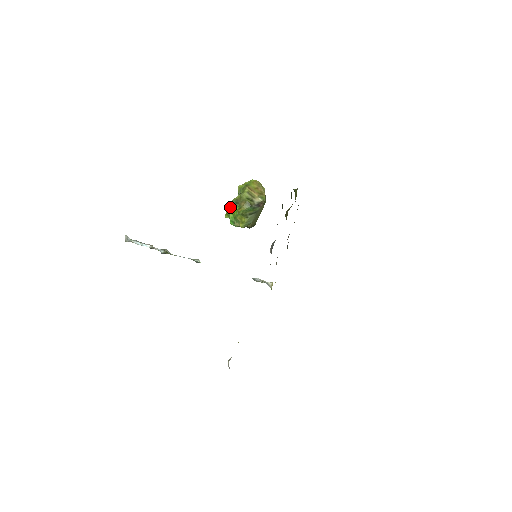
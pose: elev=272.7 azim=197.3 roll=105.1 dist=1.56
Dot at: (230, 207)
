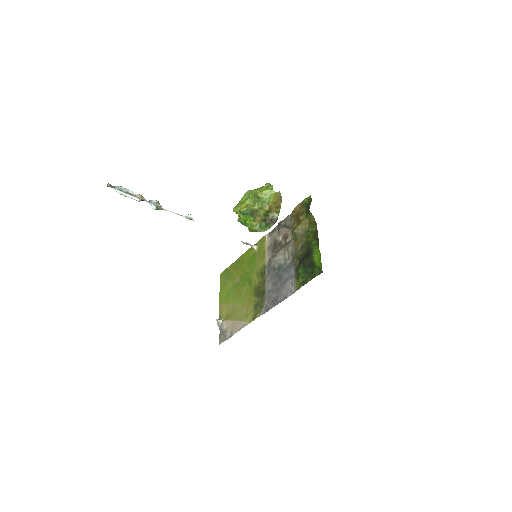
Dot at: (243, 213)
